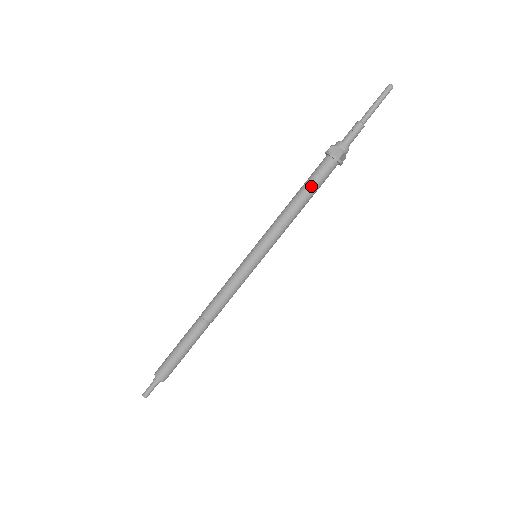
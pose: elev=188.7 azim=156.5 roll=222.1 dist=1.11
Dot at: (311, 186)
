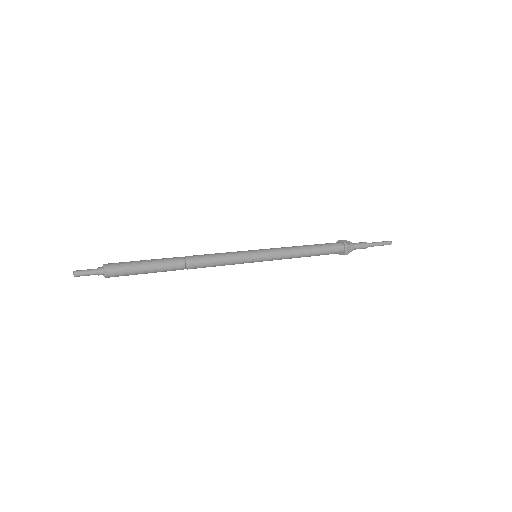
Dot at: (321, 246)
